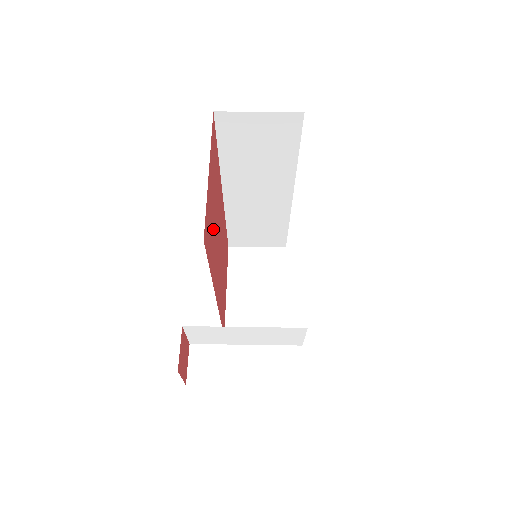
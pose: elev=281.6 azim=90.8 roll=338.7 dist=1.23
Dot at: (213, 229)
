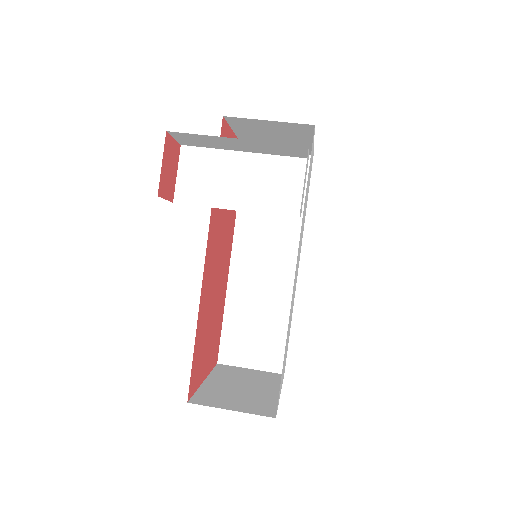
Dot at: occluded
